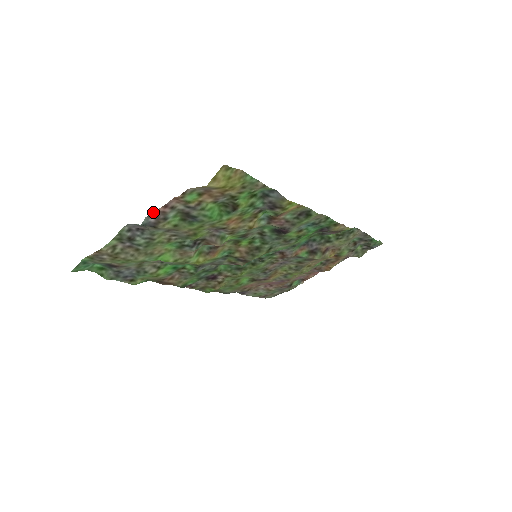
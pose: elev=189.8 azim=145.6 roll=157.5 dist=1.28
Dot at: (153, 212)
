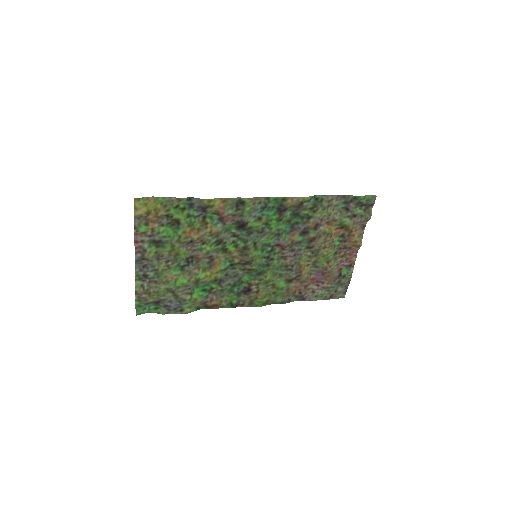
Dot at: (135, 250)
